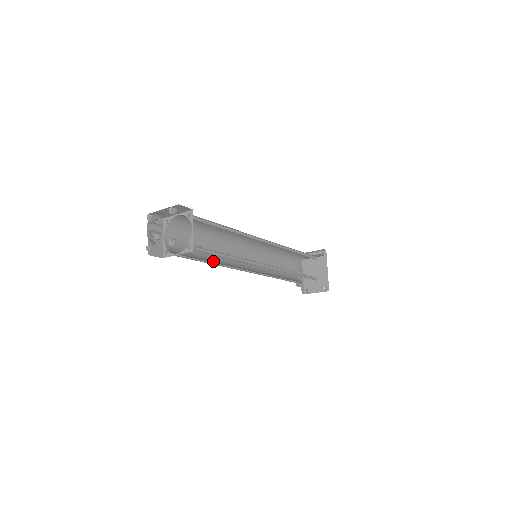
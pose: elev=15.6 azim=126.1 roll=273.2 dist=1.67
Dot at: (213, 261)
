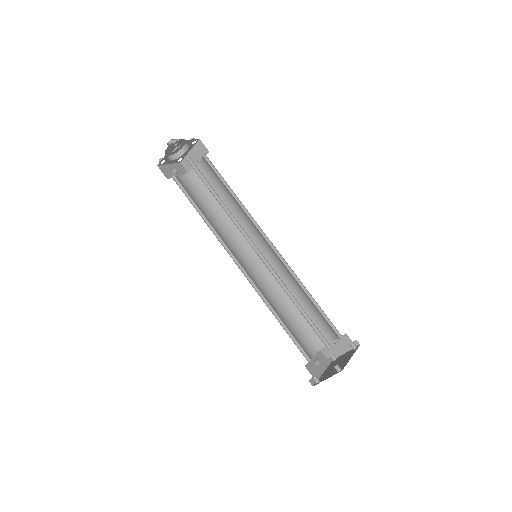
Dot at: occluded
